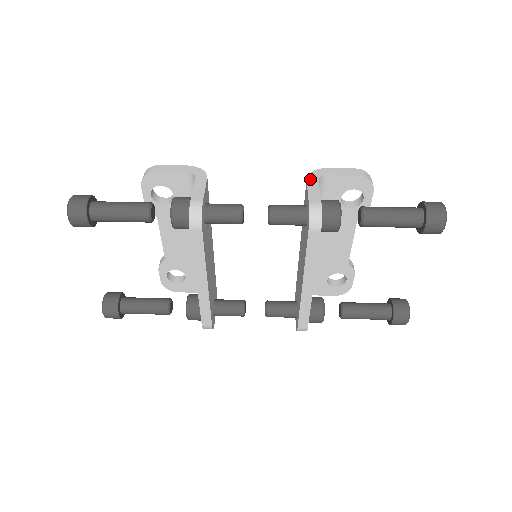
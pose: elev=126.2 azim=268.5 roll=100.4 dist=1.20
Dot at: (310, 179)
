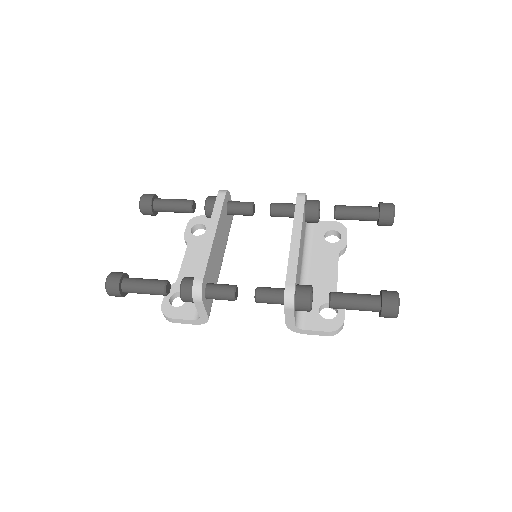
Dot at: occluded
